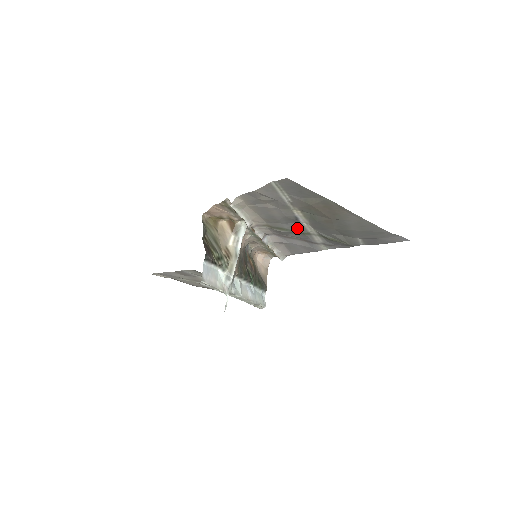
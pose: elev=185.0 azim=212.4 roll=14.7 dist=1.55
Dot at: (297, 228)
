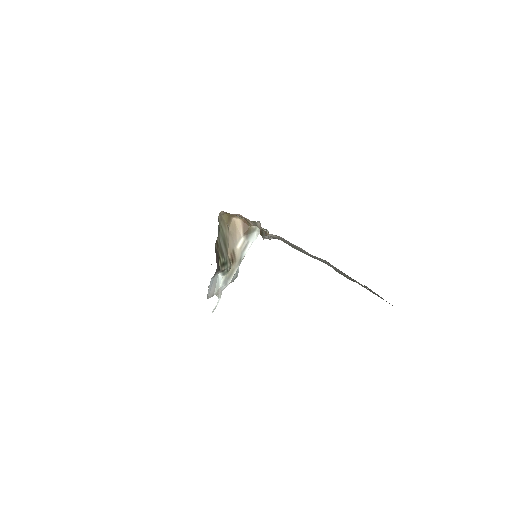
Dot at: (311, 256)
